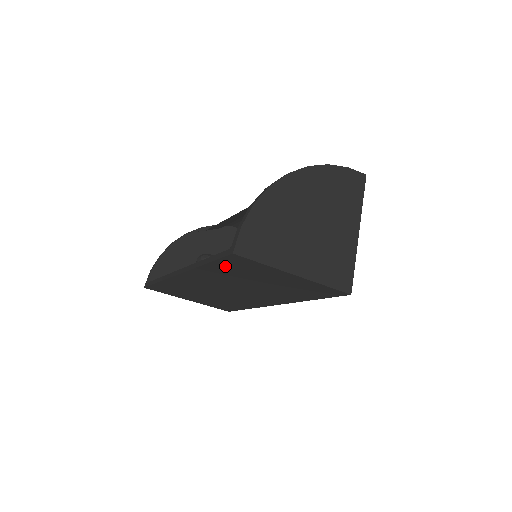
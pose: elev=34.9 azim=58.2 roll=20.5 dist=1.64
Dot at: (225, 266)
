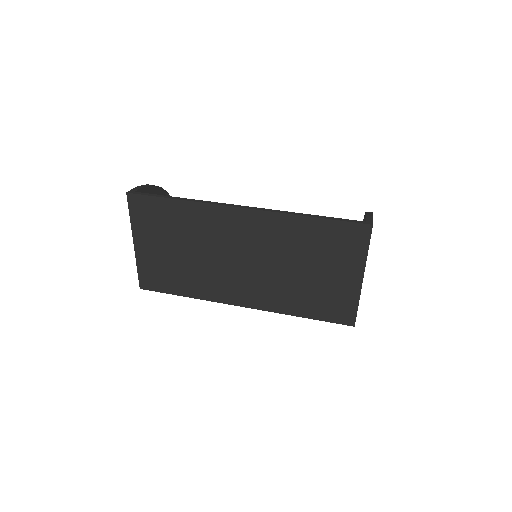
Dot at: (327, 231)
